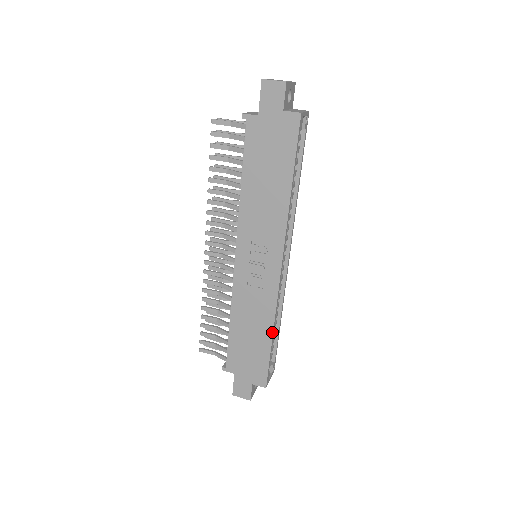
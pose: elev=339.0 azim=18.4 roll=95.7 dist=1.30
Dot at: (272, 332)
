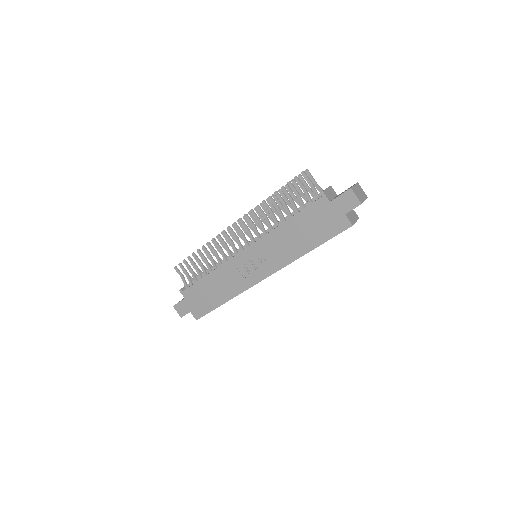
Dot at: (227, 301)
